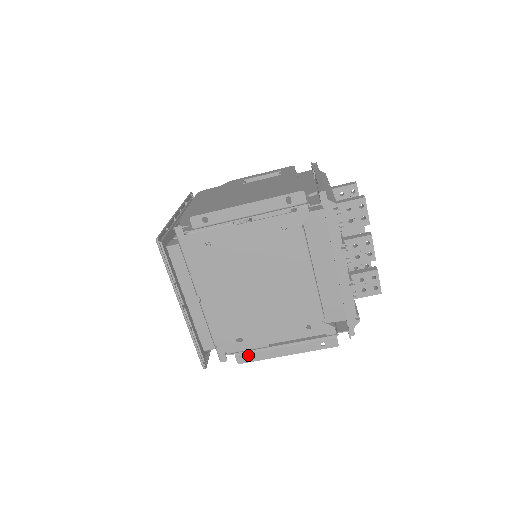
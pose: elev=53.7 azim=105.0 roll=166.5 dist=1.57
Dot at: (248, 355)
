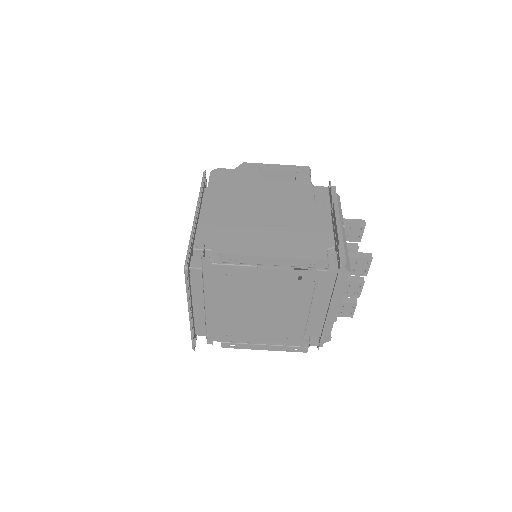
Dot at: (232, 344)
